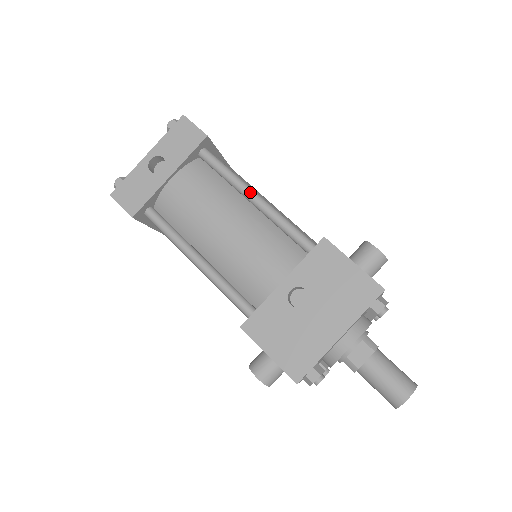
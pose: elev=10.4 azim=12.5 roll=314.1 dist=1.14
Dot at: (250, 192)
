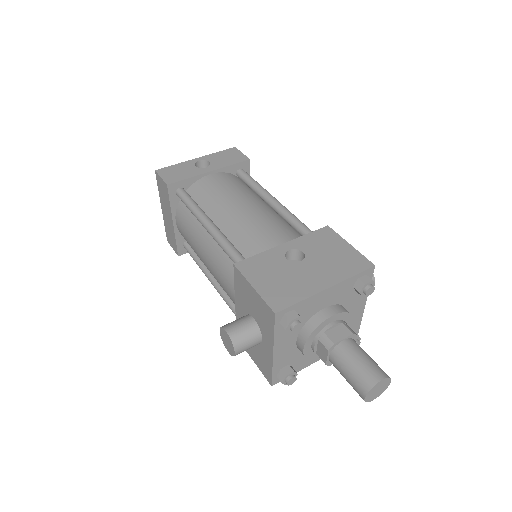
Dot at: (271, 196)
